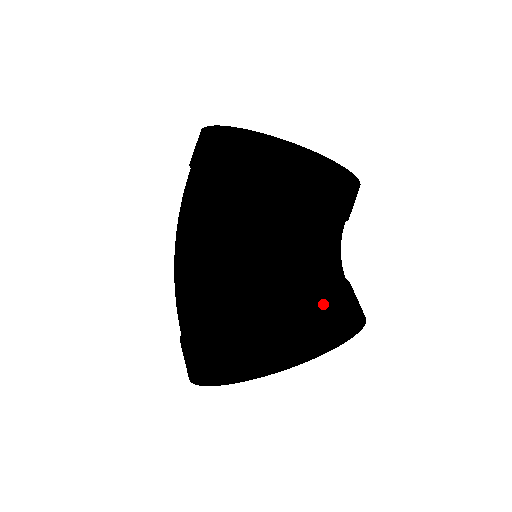
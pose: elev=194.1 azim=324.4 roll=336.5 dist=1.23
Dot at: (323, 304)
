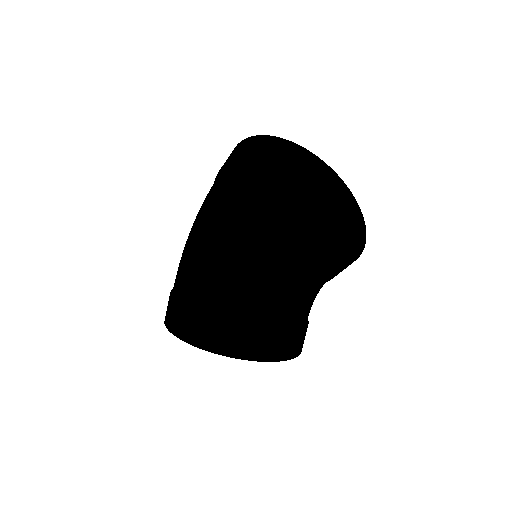
Dot at: (235, 350)
